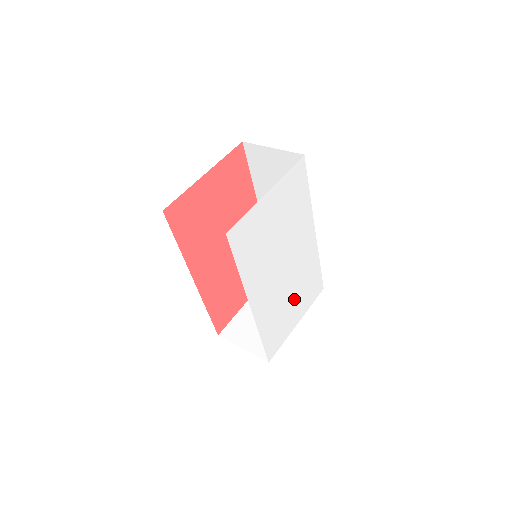
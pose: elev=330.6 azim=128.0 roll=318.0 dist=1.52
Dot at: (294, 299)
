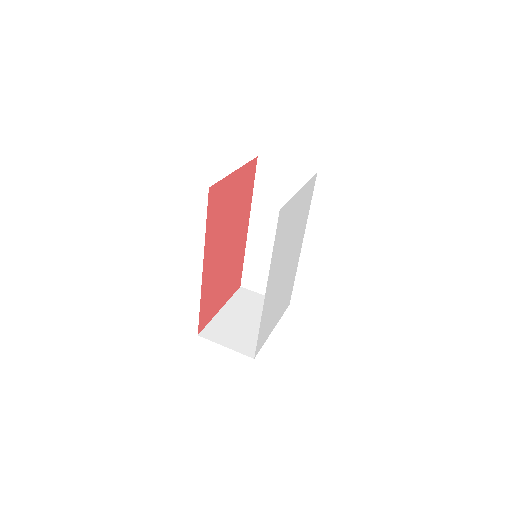
Dot at: (279, 302)
